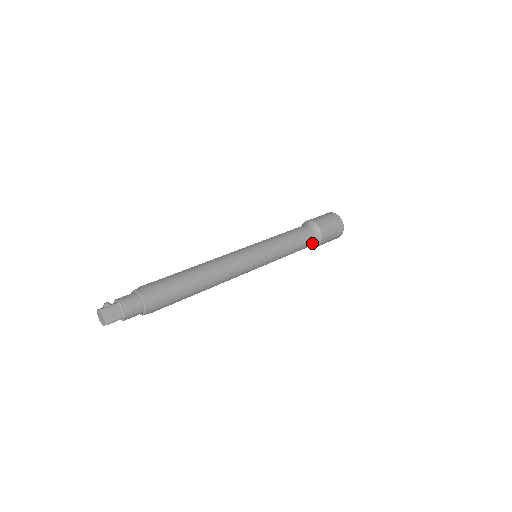
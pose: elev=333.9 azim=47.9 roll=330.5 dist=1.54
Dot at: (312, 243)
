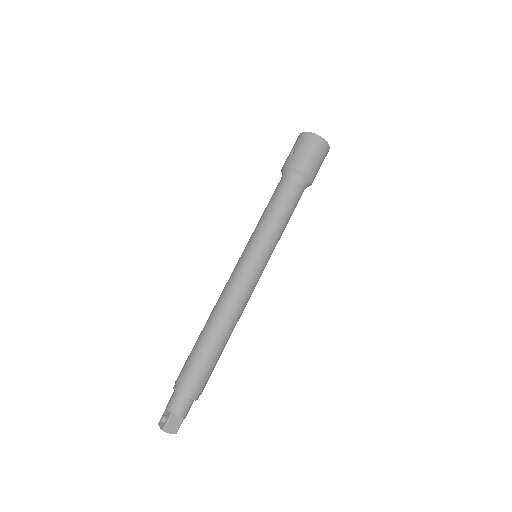
Dot at: (303, 191)
